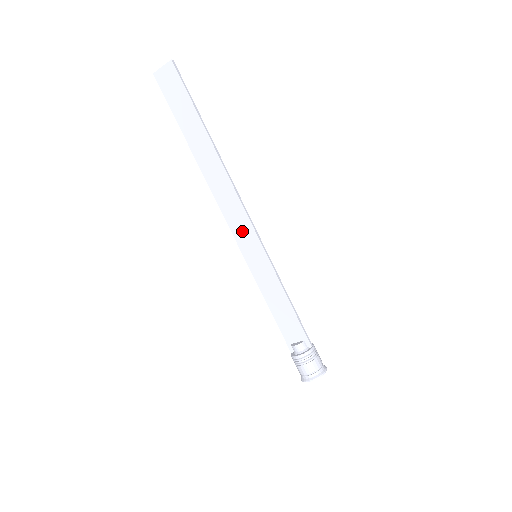
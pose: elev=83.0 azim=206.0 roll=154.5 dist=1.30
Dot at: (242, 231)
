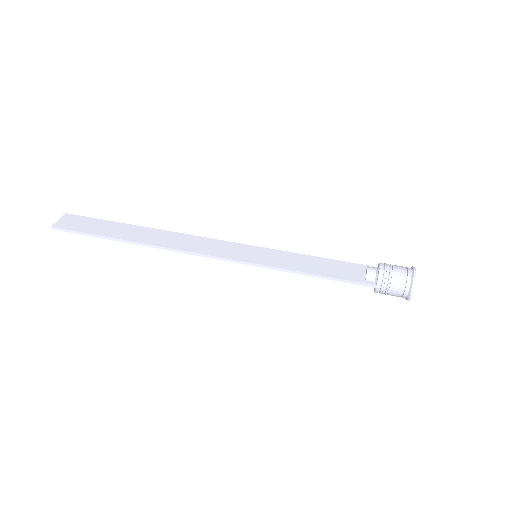
Dot at: (226, 250)
